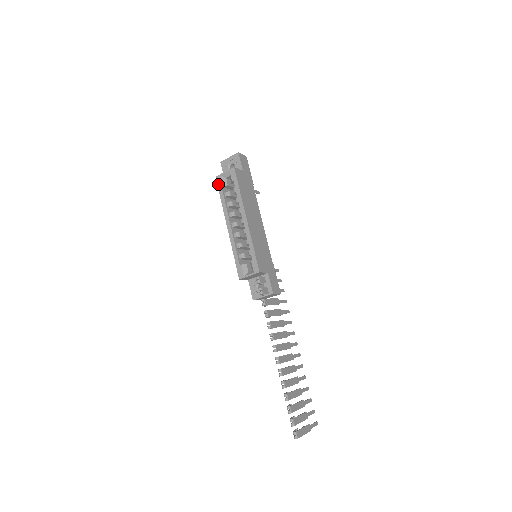
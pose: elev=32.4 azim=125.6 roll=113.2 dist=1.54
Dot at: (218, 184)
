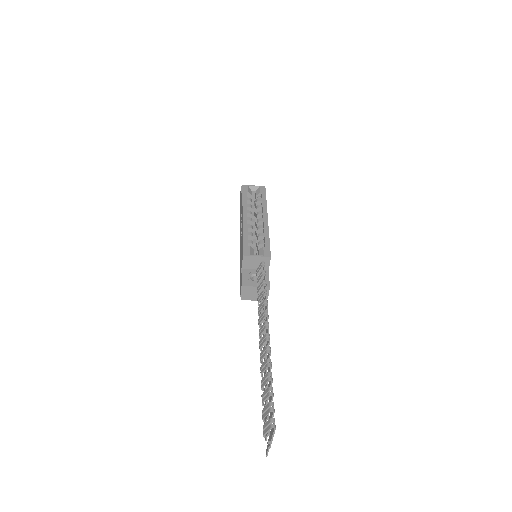
Dot at: (244, 189)
